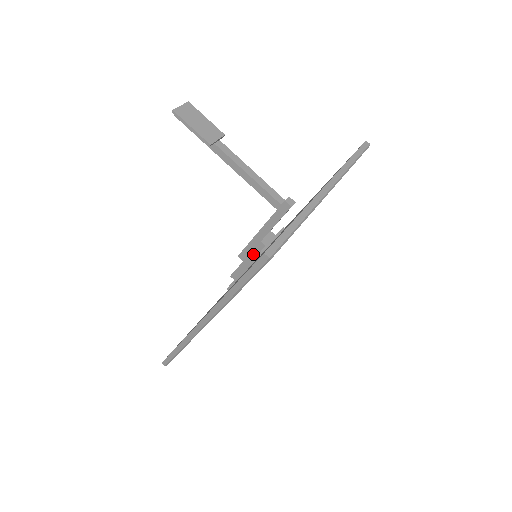
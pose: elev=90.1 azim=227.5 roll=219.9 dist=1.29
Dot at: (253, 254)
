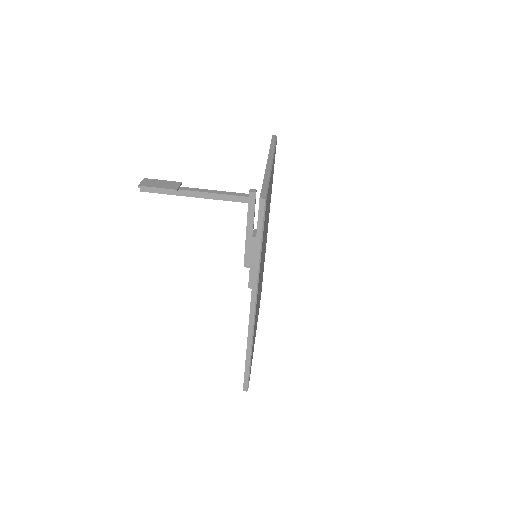
Dot at: (253, 252)
